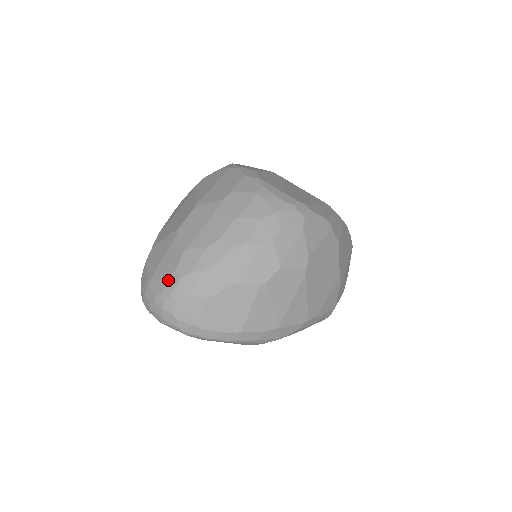
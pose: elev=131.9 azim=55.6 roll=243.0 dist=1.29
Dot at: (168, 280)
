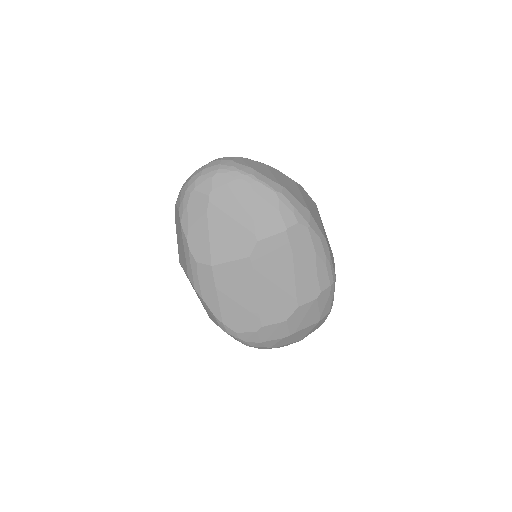
Dot at: occluded
